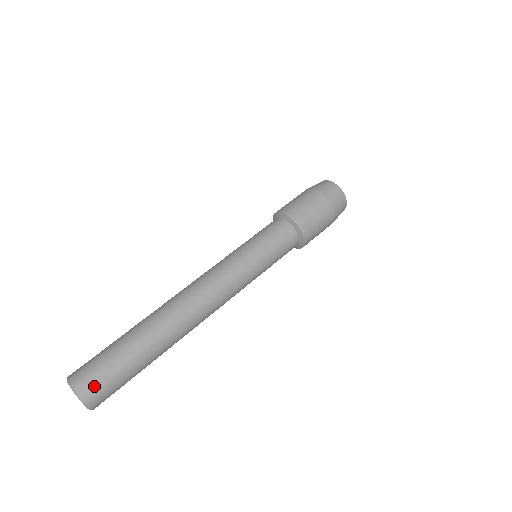
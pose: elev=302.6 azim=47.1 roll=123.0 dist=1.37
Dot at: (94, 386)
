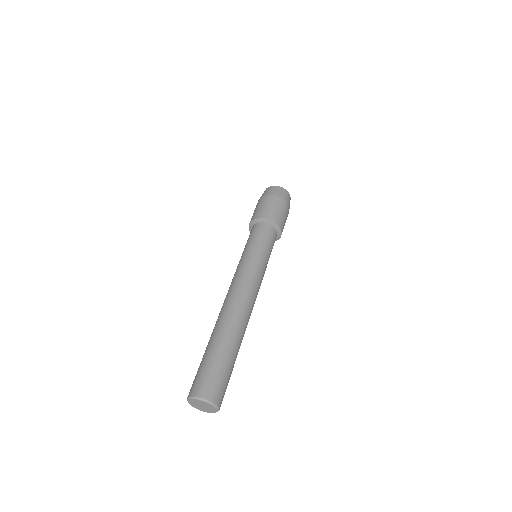
Dot at: (223, 396)
